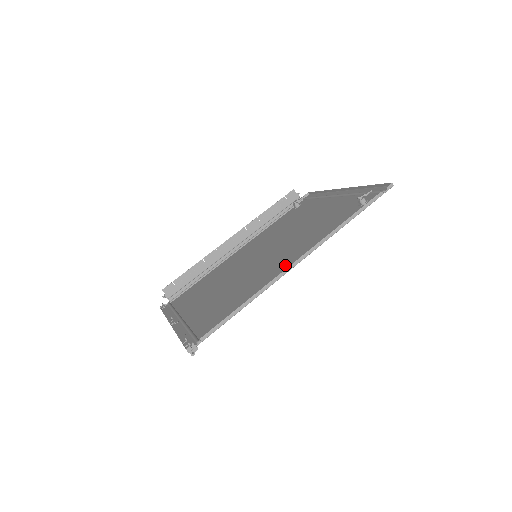
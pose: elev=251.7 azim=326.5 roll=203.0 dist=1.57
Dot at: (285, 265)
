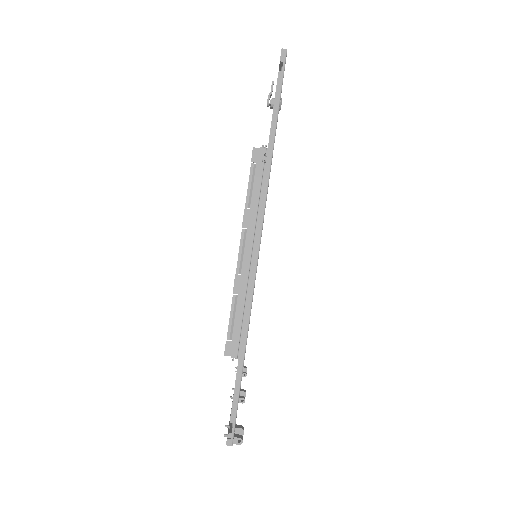
Dot at: occluded
